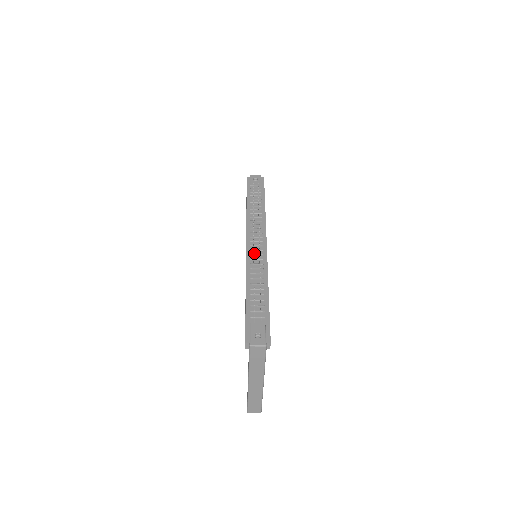
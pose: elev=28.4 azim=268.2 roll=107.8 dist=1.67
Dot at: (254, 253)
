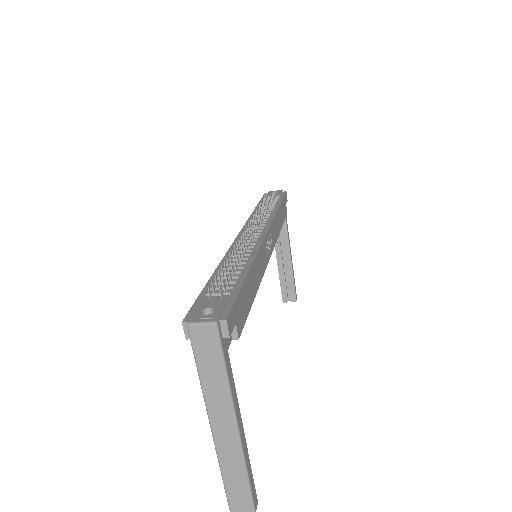
Dot at: occluded
